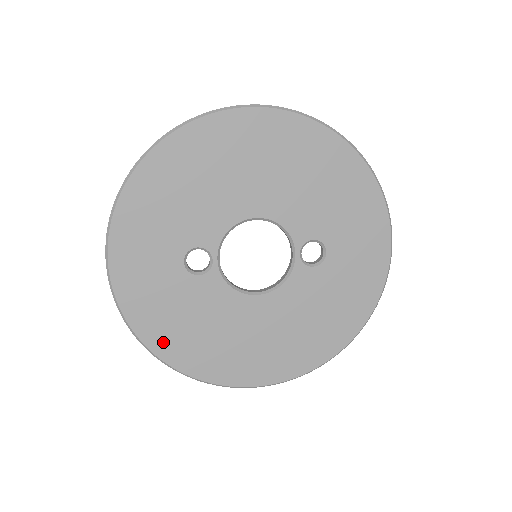
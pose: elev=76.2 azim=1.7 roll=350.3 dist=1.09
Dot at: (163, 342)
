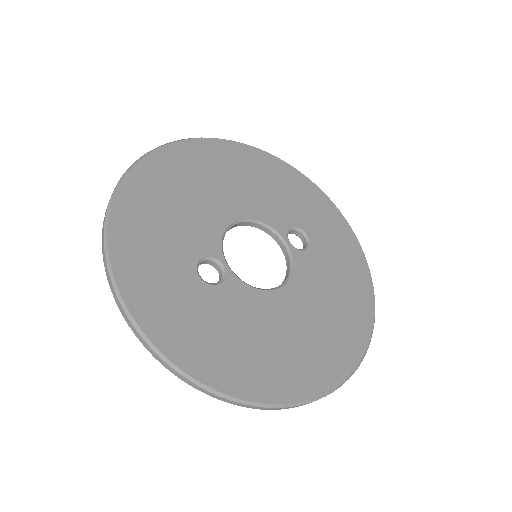
Dot at: (220, 372)
